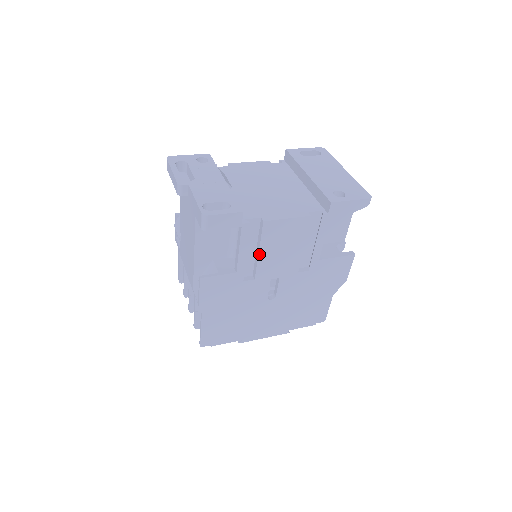
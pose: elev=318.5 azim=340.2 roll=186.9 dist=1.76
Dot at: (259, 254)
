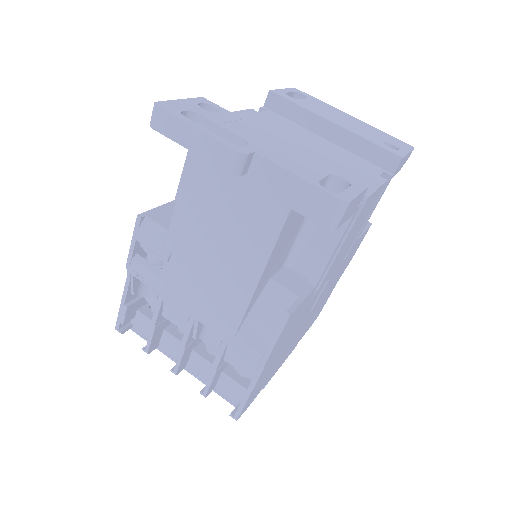
Dot at: (339, 250)
